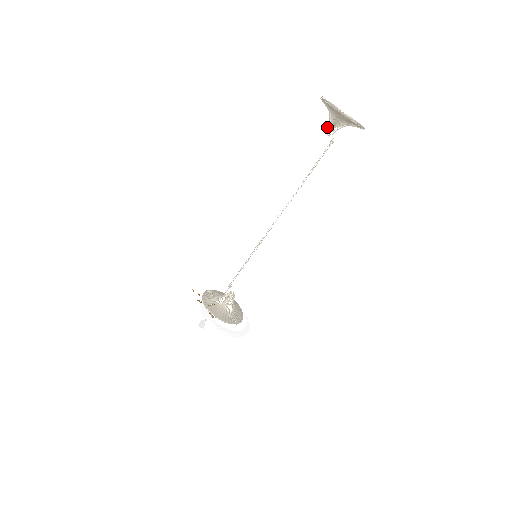
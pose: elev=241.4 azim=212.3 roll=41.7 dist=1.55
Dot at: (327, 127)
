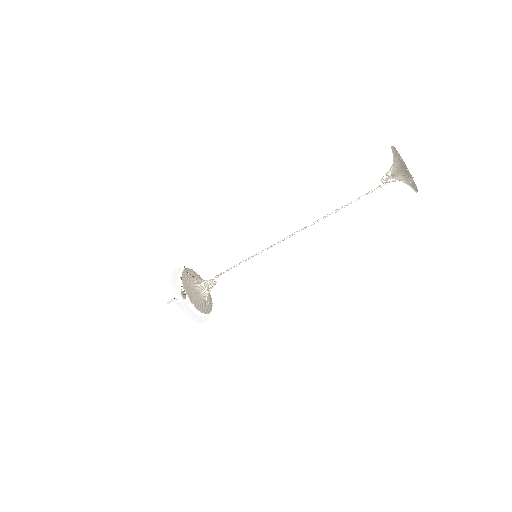
Dot at: (385, 175)
